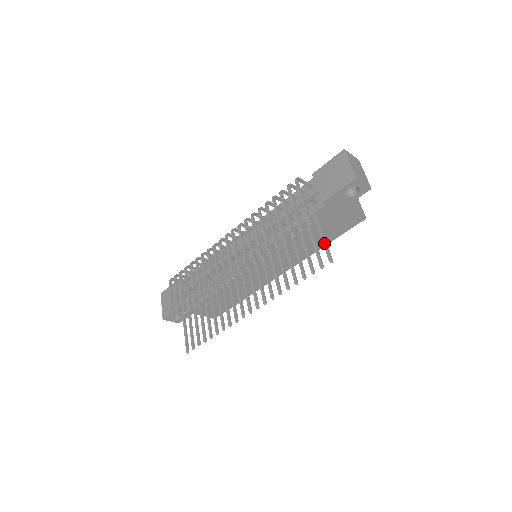
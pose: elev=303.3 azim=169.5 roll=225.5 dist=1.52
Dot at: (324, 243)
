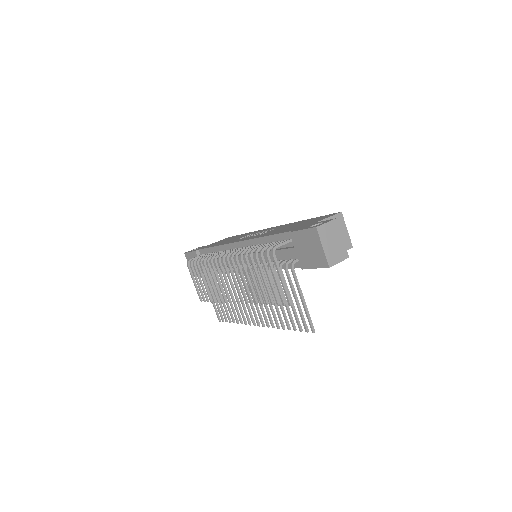
Dot at: (306, 314)
